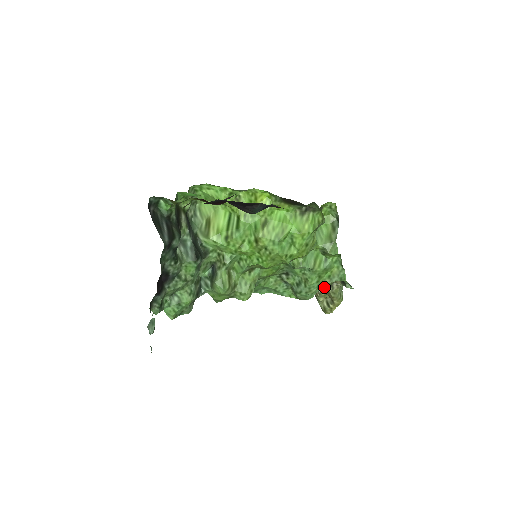
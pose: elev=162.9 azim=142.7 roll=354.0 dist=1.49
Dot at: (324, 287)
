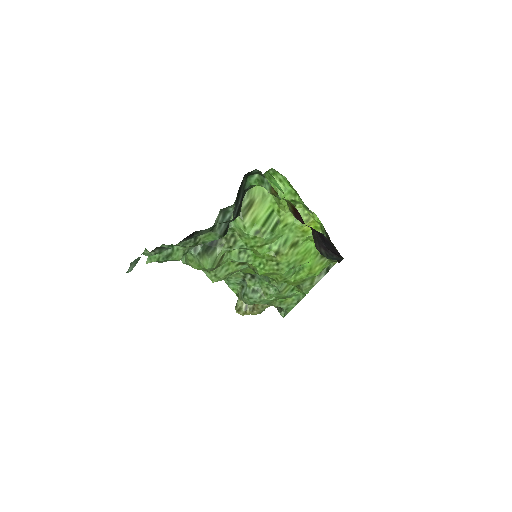
Dot at: (269, 305)
